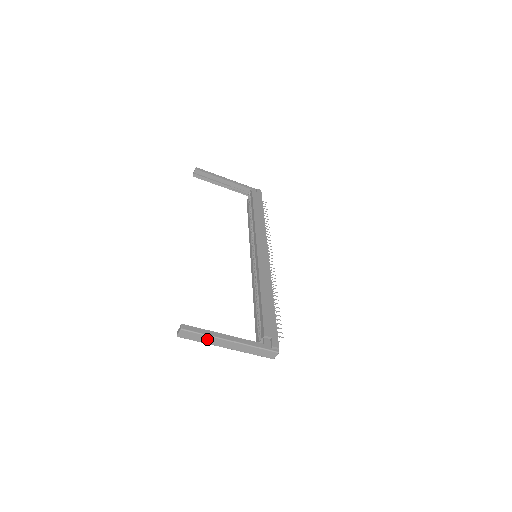
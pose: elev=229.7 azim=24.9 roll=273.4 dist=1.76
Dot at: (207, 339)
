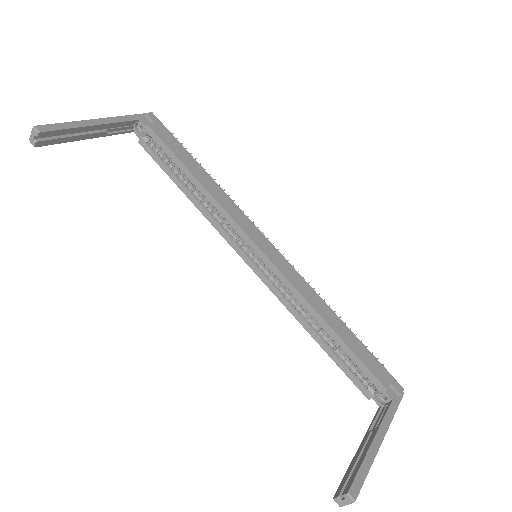
Dot at: occluded
